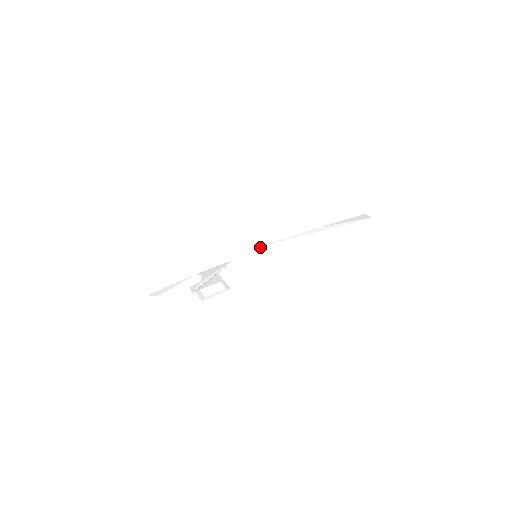
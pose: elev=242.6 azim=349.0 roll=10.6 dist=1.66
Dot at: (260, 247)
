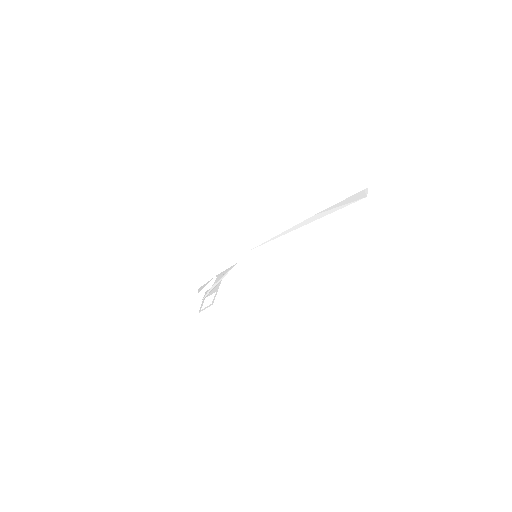
Dot at: (261, 245)
